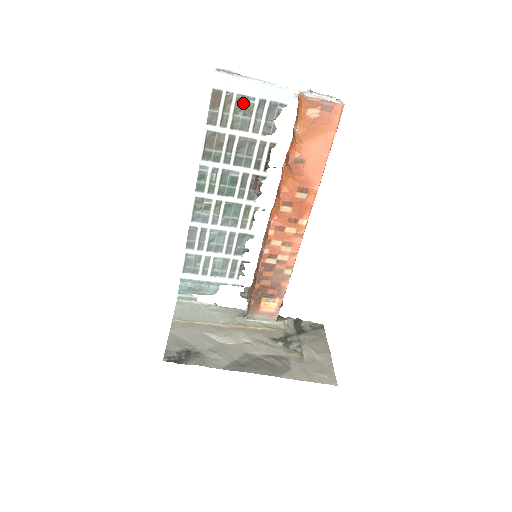
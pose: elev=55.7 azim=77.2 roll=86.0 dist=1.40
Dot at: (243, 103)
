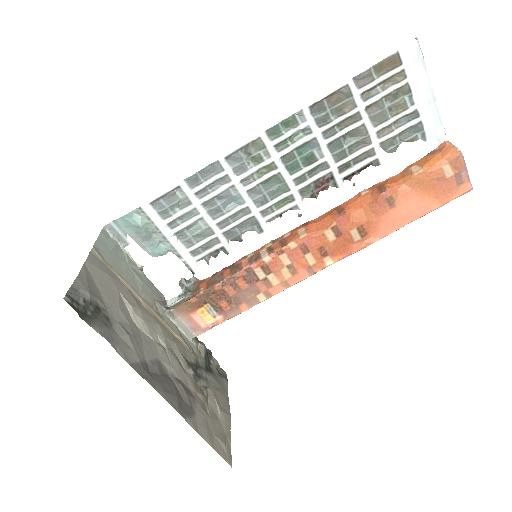
Dot at: (401, 96)
